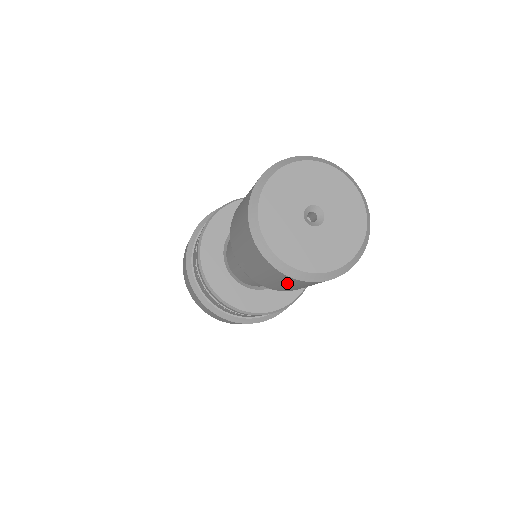
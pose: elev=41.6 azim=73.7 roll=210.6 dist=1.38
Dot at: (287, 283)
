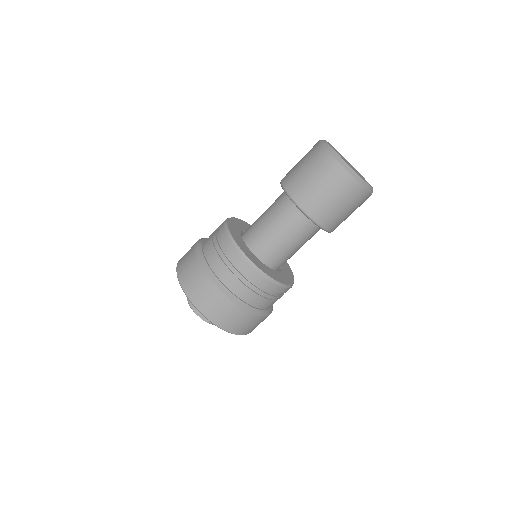
Dot at: (332, 185)
